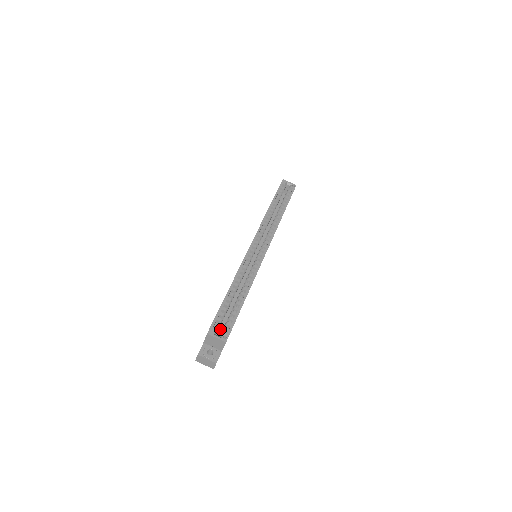
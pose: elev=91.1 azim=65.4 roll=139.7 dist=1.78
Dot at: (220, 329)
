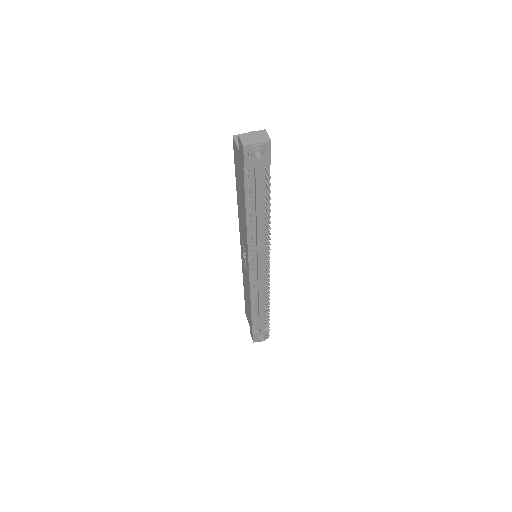
Dot at: occluded
